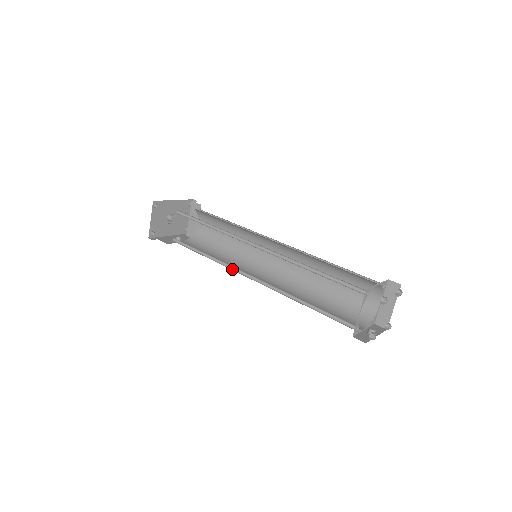
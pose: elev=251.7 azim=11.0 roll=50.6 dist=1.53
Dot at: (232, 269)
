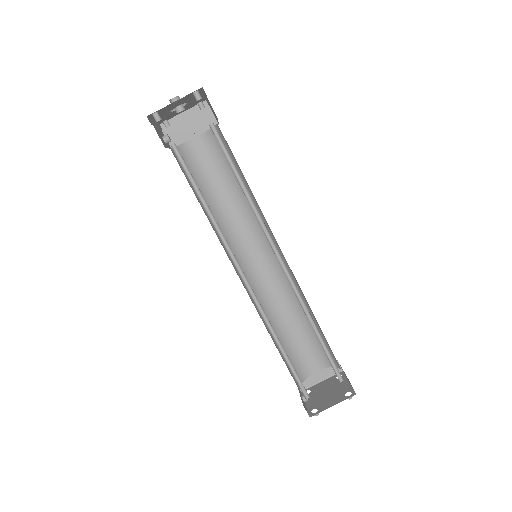
Dot at: (229, 254)
